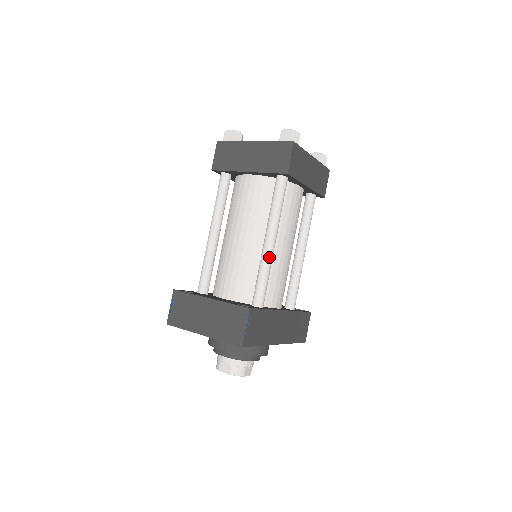
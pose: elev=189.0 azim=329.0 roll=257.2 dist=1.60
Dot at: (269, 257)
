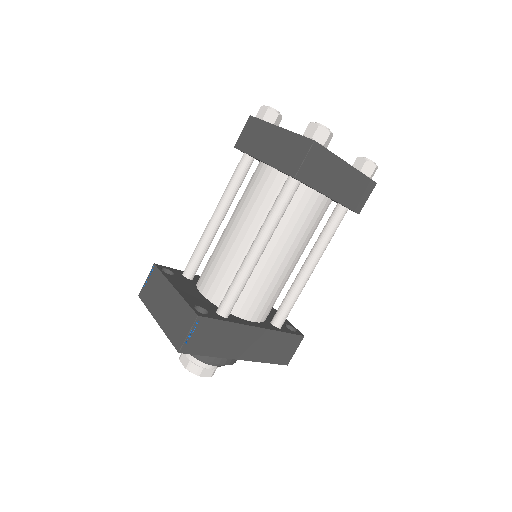
Dot at: (249, 266)
